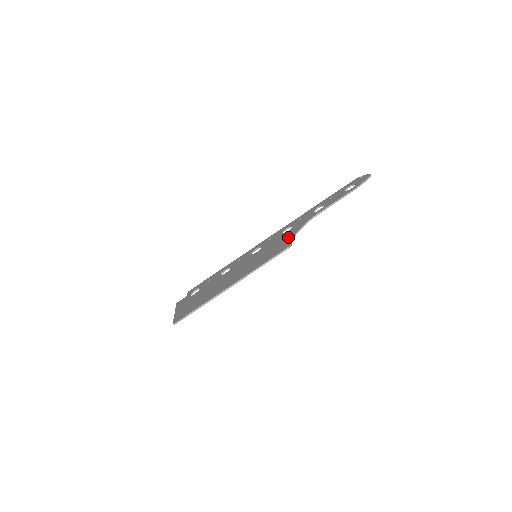
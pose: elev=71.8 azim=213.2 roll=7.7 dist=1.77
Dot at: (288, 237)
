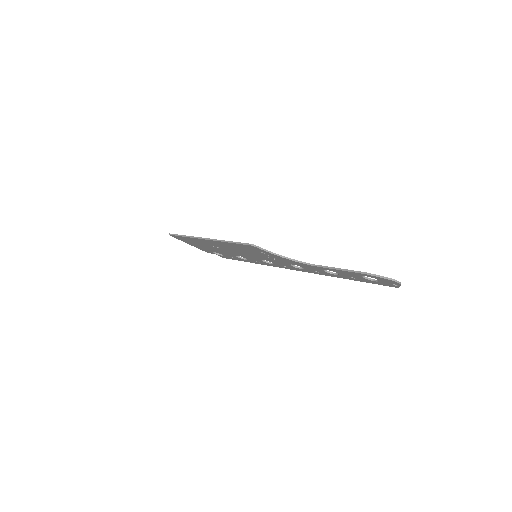
Dot at: occluded
